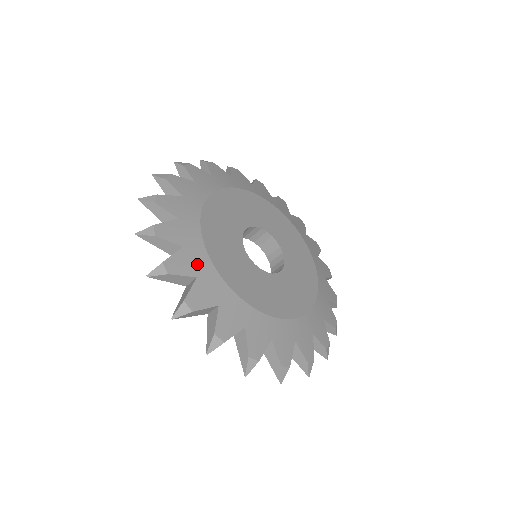
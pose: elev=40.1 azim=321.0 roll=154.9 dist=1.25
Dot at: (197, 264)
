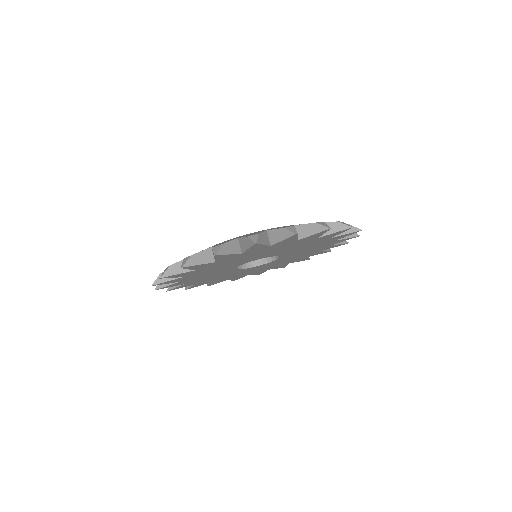
Dot at: occluded
